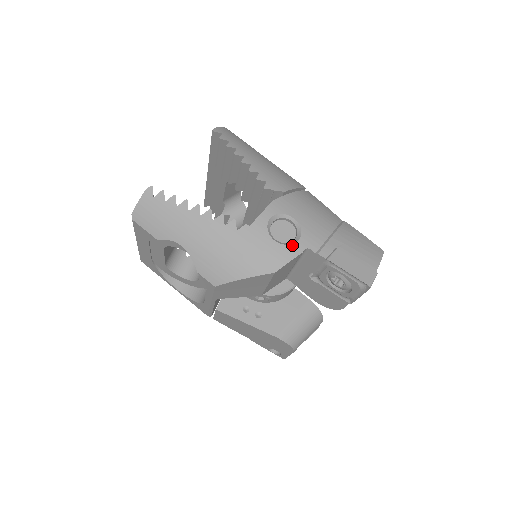
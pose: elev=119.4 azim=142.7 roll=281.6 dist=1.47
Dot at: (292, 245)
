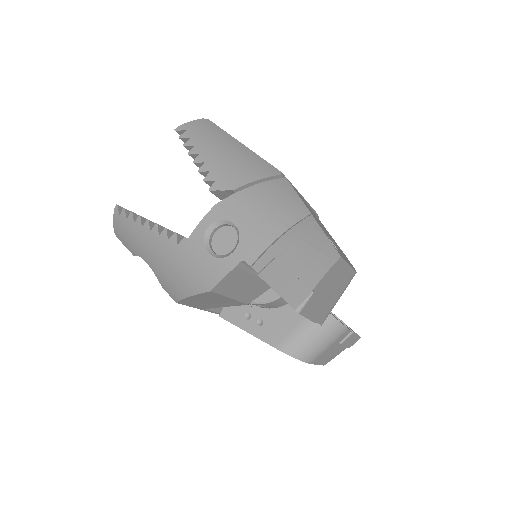
Dot at: (226, 258)
